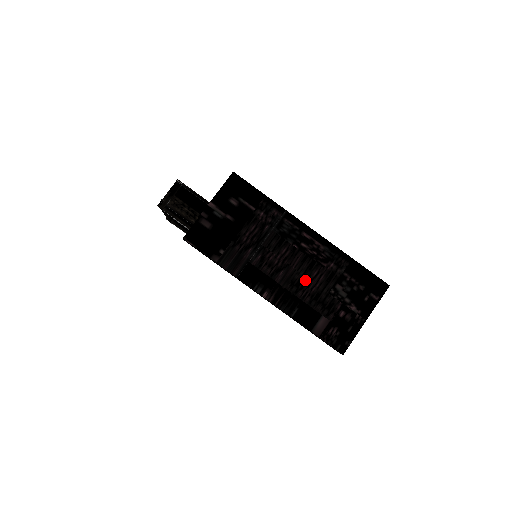
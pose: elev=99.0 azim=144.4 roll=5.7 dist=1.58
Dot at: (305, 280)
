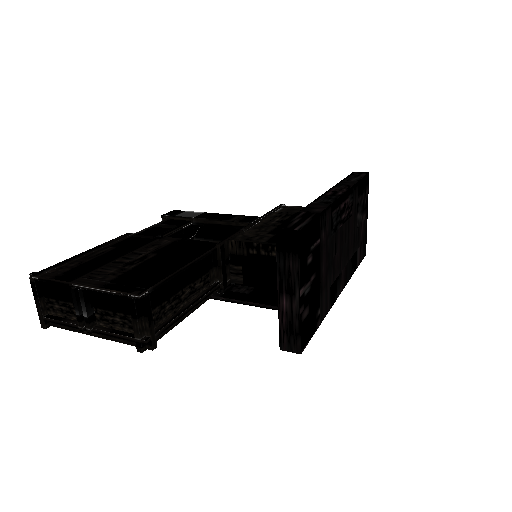
Dot at: (349, 242)
